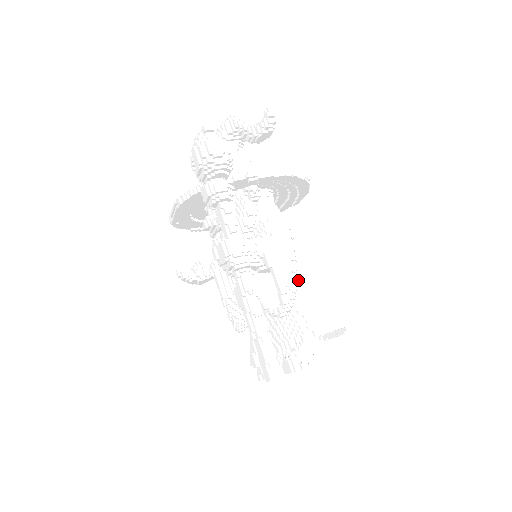
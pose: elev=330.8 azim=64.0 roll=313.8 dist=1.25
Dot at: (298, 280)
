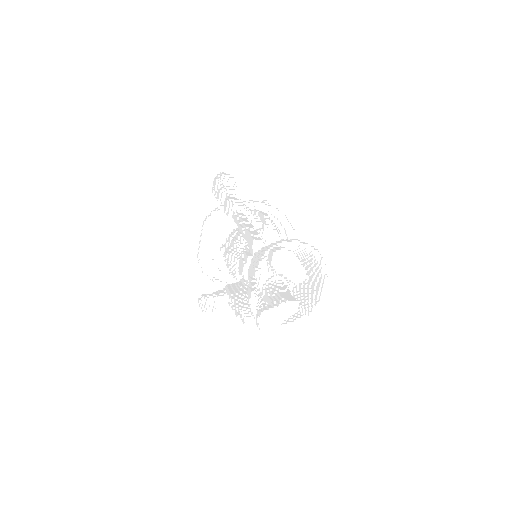
Dot at: occluded
